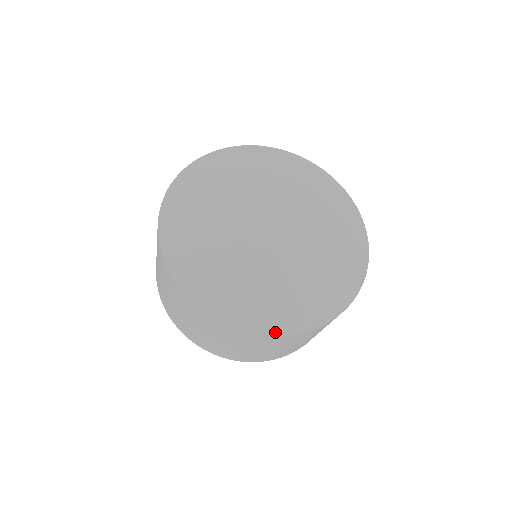
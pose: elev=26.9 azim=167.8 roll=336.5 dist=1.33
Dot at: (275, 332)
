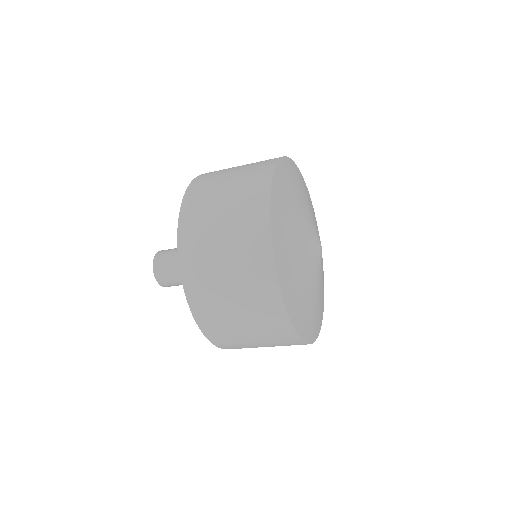
Dot at: (295, 326)
